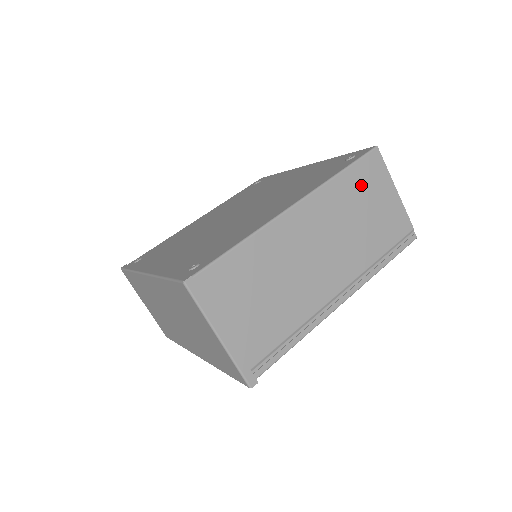
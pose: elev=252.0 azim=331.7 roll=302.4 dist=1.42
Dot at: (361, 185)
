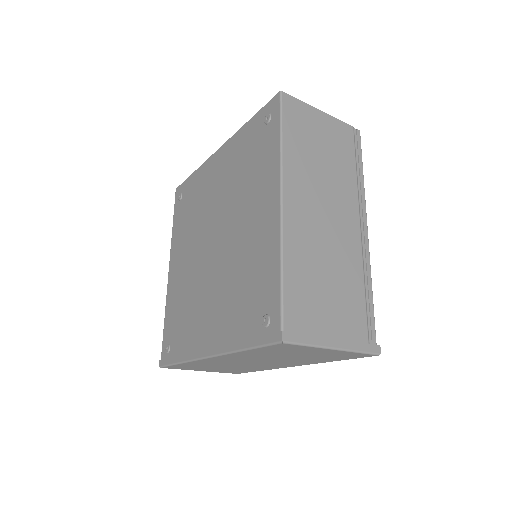
Dot at: (300, 133)
